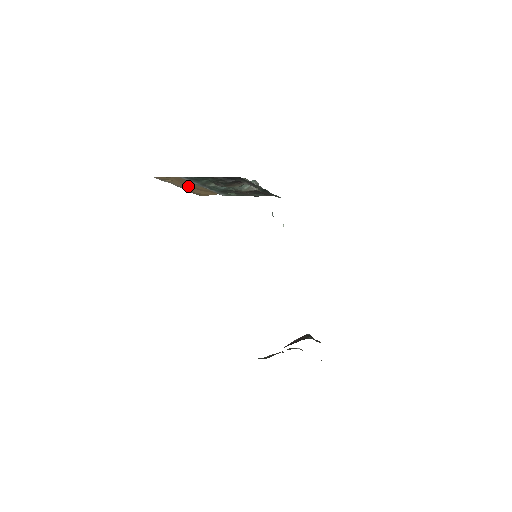
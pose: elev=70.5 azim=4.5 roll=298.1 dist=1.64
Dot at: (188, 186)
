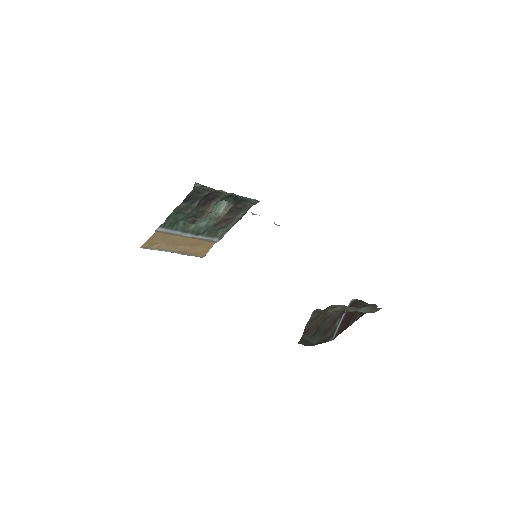
Dot at: (179, 246)
